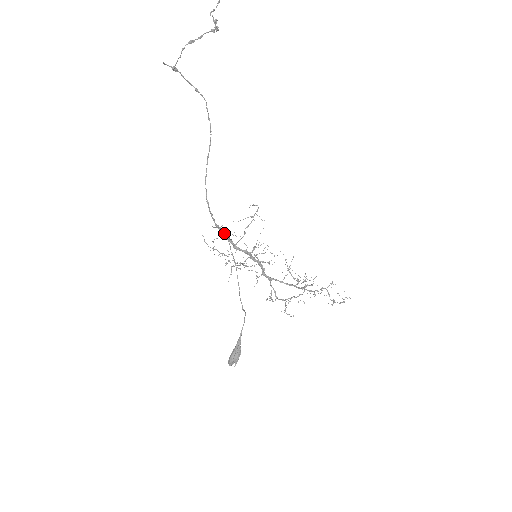
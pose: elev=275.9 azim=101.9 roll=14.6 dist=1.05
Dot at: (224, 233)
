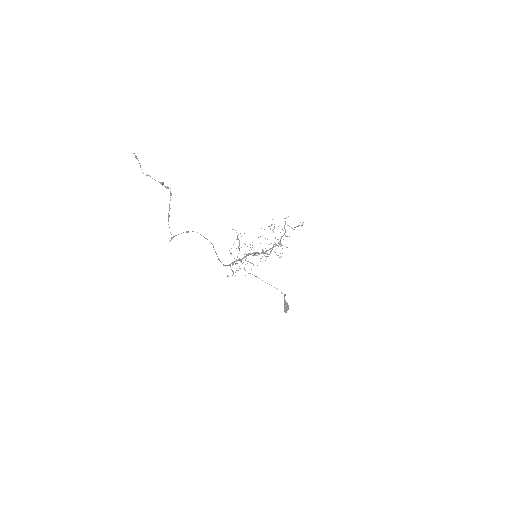
Dot at: occluded
